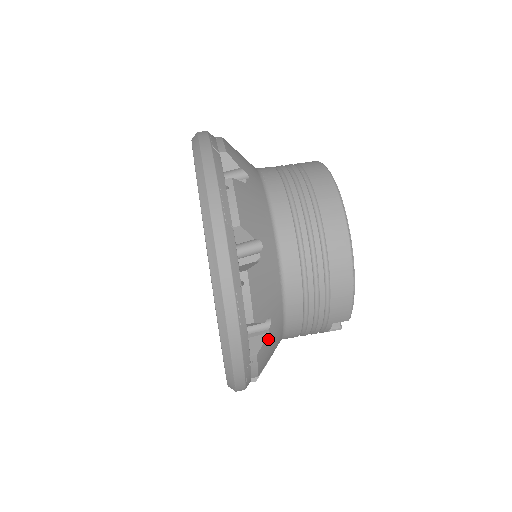
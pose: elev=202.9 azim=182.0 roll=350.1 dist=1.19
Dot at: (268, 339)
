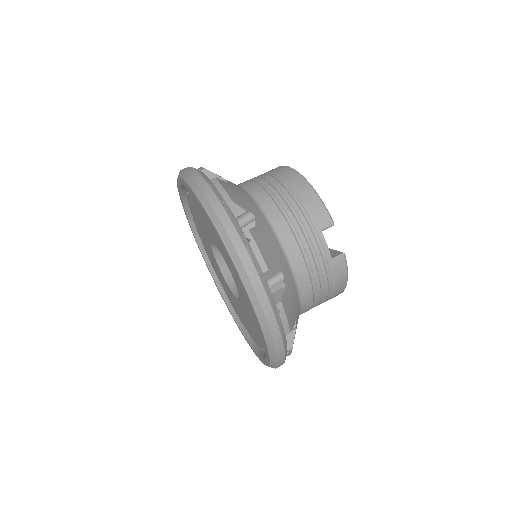
Dot at: (259, 230)
